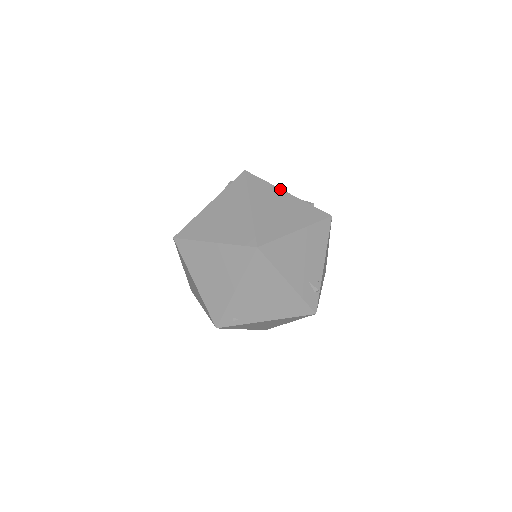
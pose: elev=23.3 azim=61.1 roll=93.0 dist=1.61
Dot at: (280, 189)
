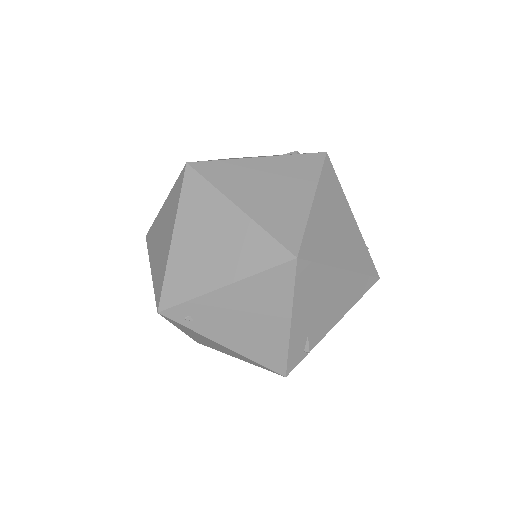
Dot at: occluded
